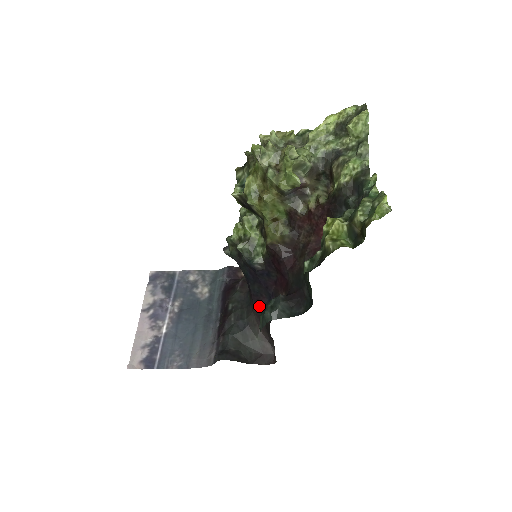
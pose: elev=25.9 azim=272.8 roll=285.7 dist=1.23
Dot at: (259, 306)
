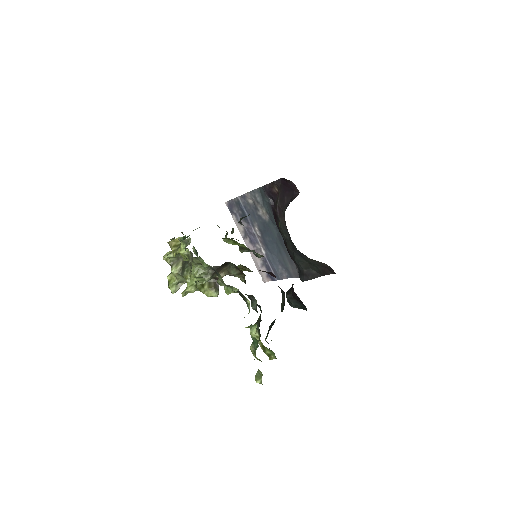
Dot at: occluded
